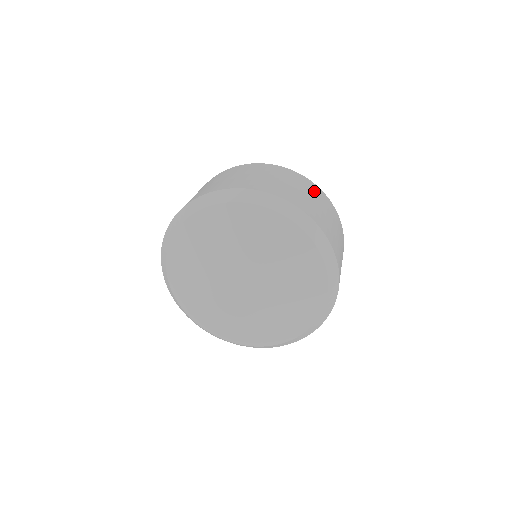
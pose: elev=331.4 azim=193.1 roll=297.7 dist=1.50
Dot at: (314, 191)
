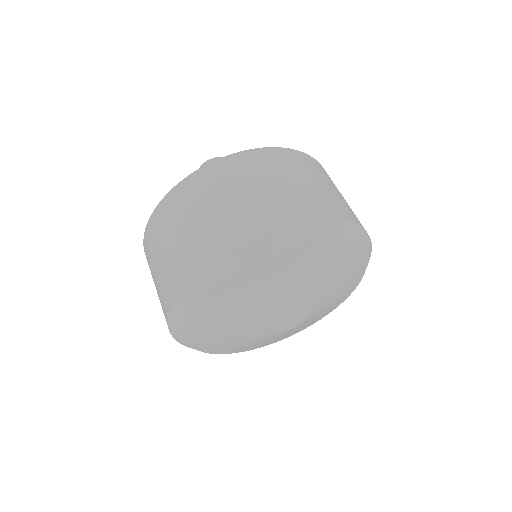
Dot at: (318, 170)
